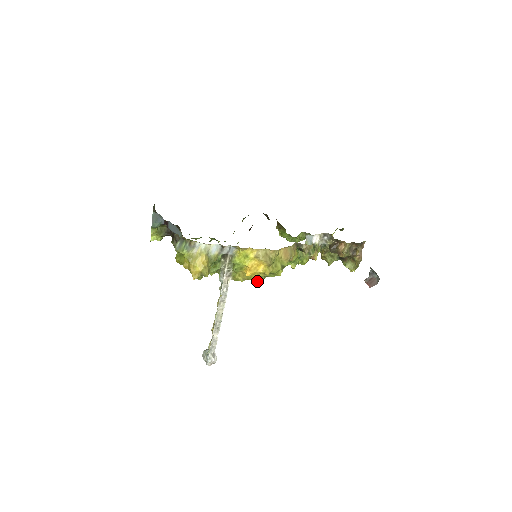
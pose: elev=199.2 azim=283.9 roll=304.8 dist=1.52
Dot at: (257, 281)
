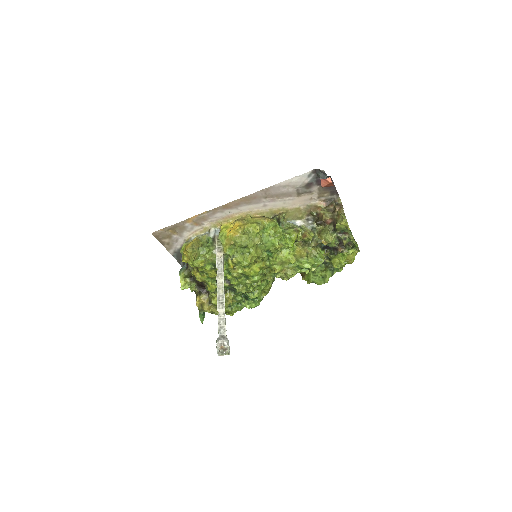
Dot at: (241, 242)
